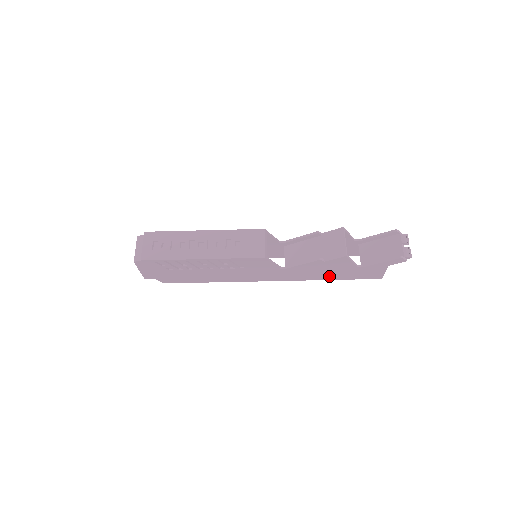
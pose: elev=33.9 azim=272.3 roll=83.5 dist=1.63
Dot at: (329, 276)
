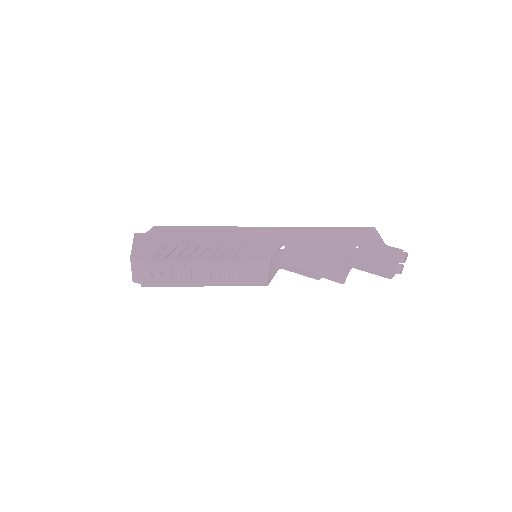
Dot at: occluded
